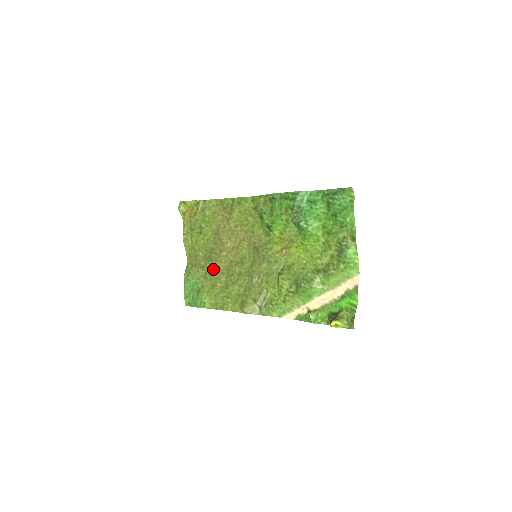
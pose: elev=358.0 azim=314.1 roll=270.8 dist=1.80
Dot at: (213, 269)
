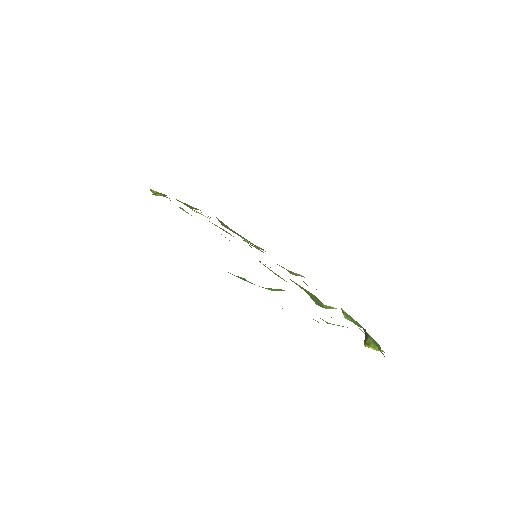
Dot at: occluded
